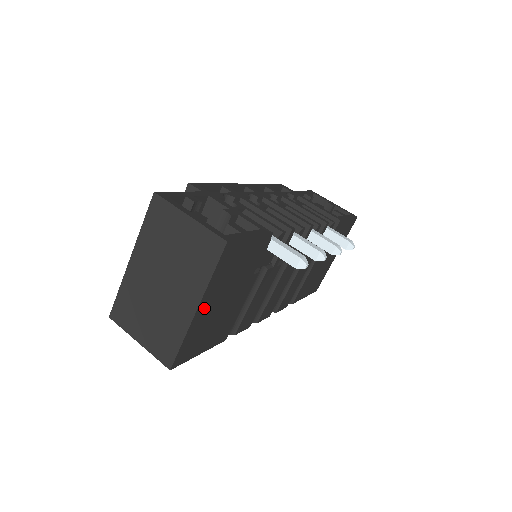
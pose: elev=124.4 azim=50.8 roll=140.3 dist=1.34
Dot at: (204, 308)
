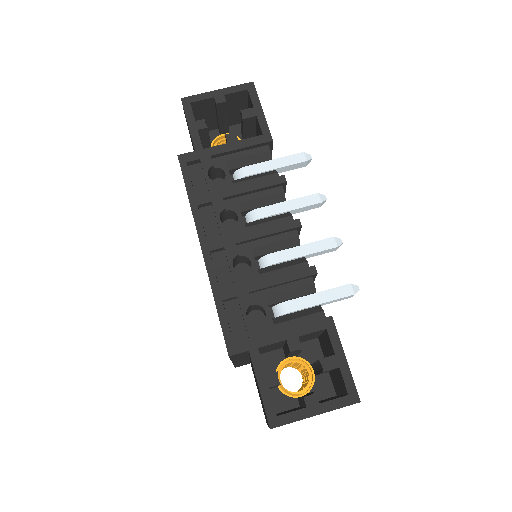
Dot at: occluded
